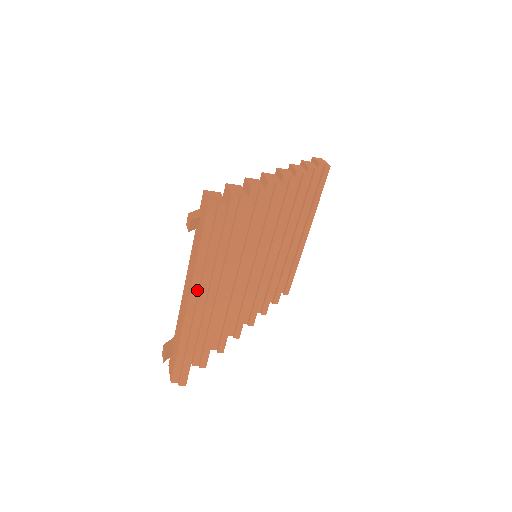
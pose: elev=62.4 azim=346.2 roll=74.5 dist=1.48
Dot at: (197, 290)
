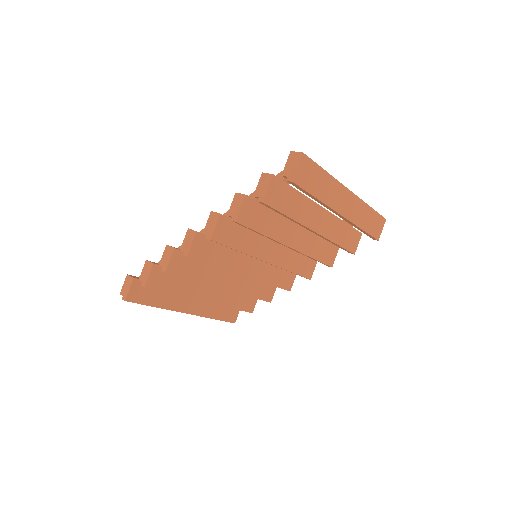
Dot at: occluded
